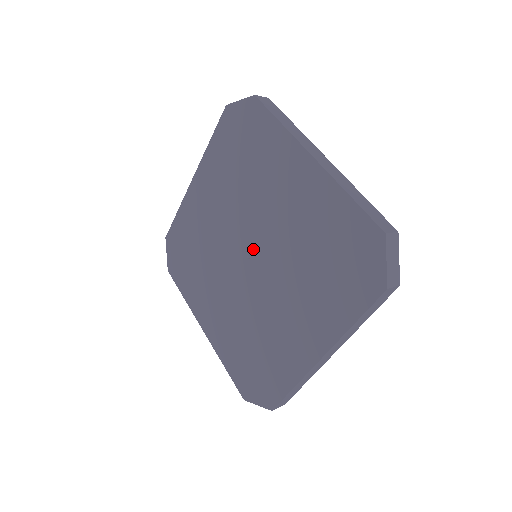
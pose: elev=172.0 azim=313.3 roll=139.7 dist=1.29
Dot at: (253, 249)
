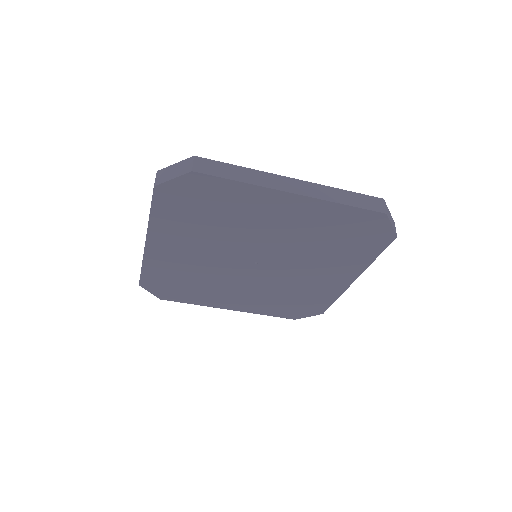
Dot at: (258, 258)
